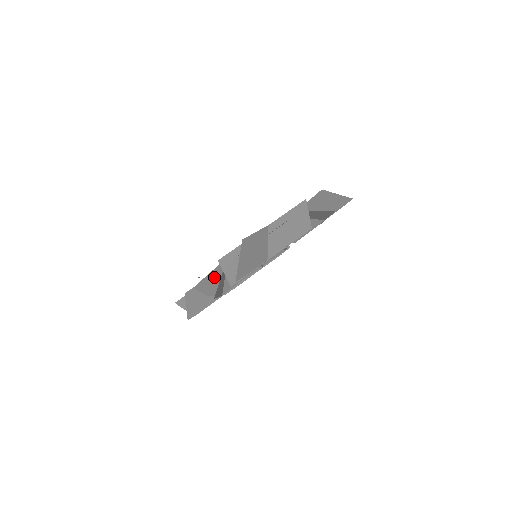
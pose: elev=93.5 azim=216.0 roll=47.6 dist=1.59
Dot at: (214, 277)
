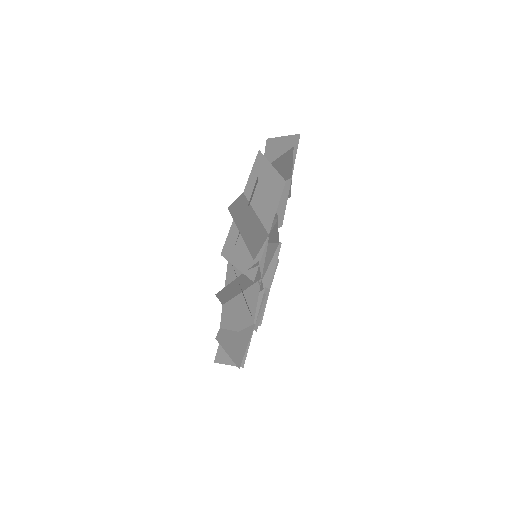
Dot at: (231, 297)
